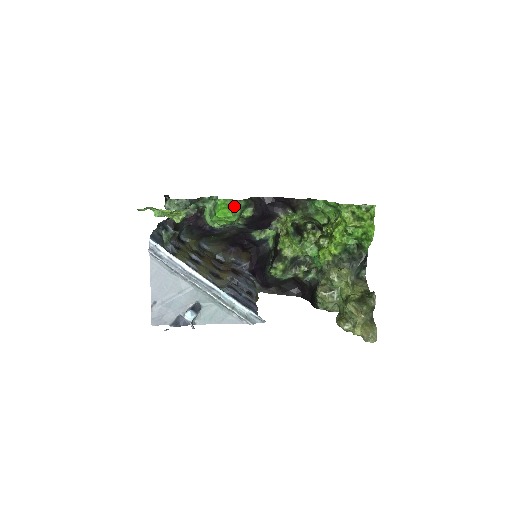
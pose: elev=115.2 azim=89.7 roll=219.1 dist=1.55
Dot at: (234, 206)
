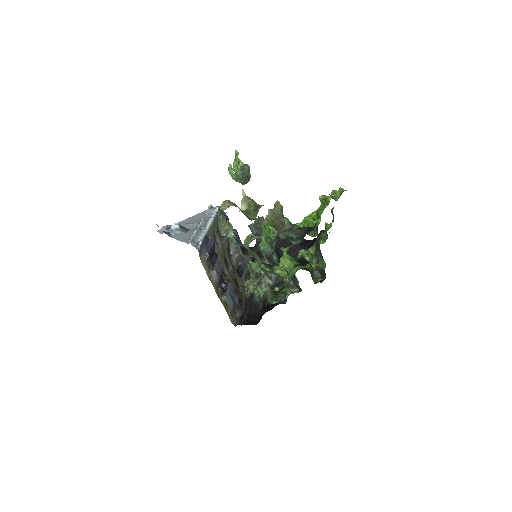
Dot at: occluded
